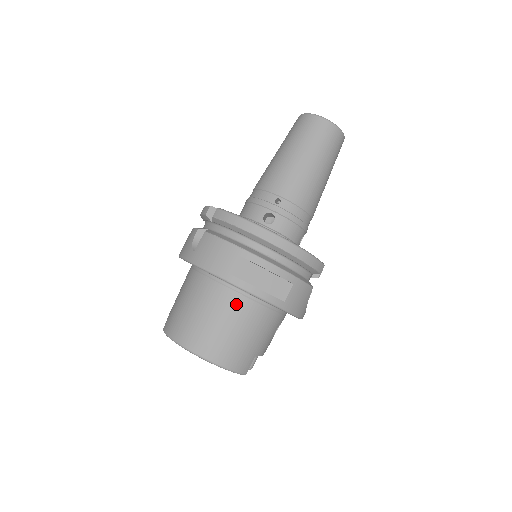
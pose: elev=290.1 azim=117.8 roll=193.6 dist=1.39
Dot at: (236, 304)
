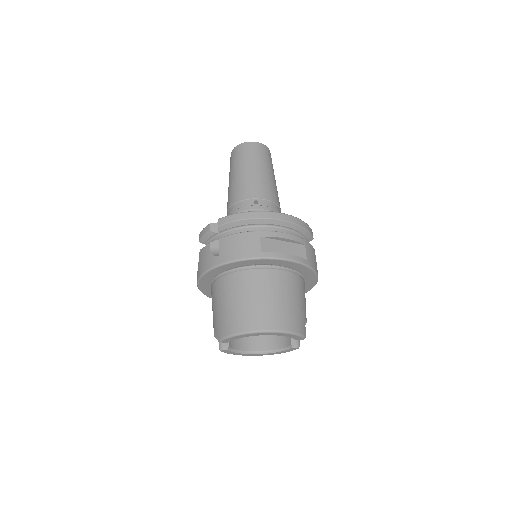
Dot at: (273, 278)
